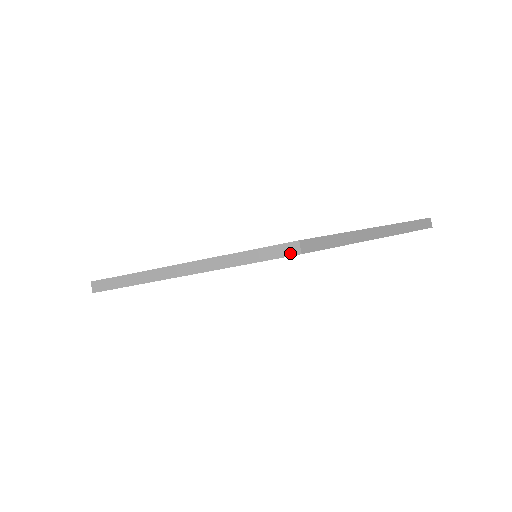
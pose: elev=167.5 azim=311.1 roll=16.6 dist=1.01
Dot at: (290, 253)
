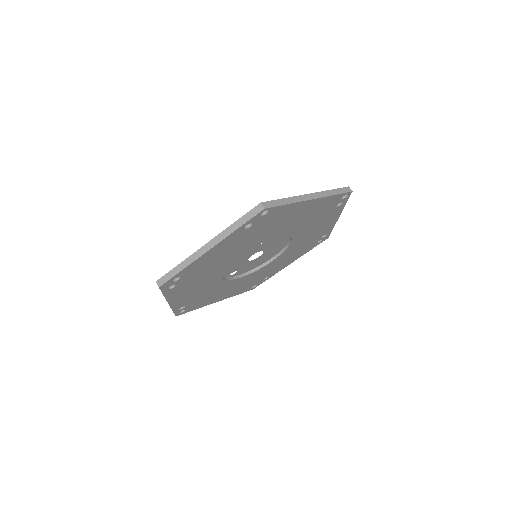
Dot at: (259, 211)
